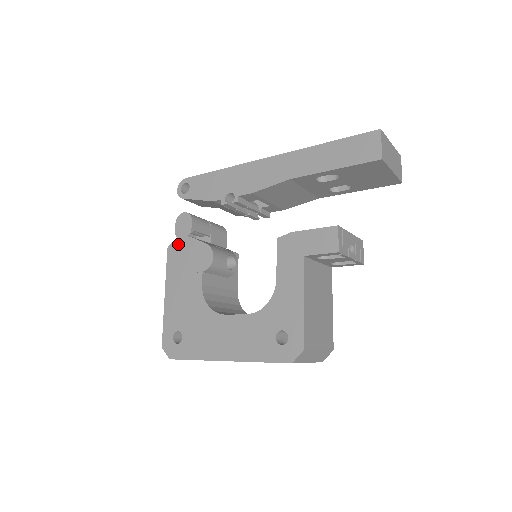
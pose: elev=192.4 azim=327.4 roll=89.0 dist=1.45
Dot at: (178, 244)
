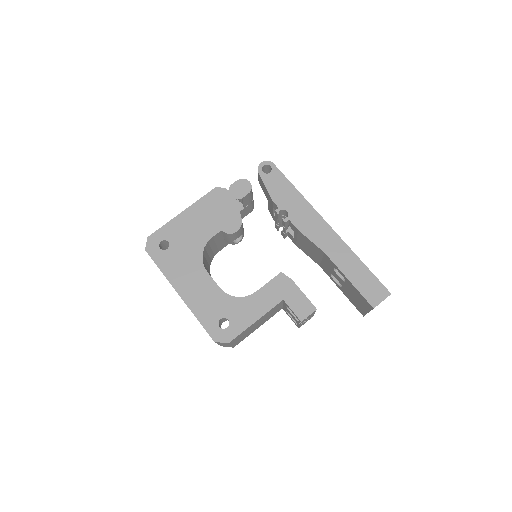
Dot at: (225, 194)
